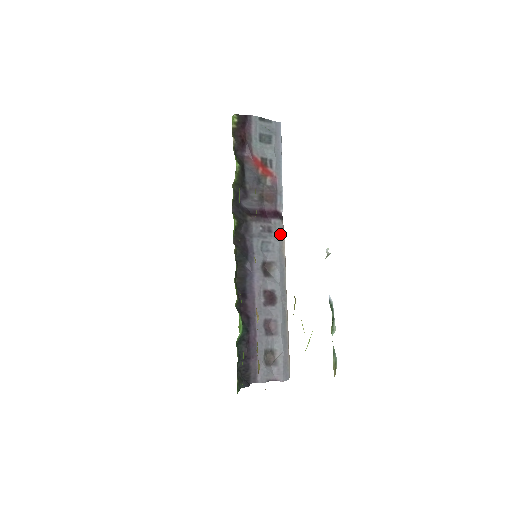
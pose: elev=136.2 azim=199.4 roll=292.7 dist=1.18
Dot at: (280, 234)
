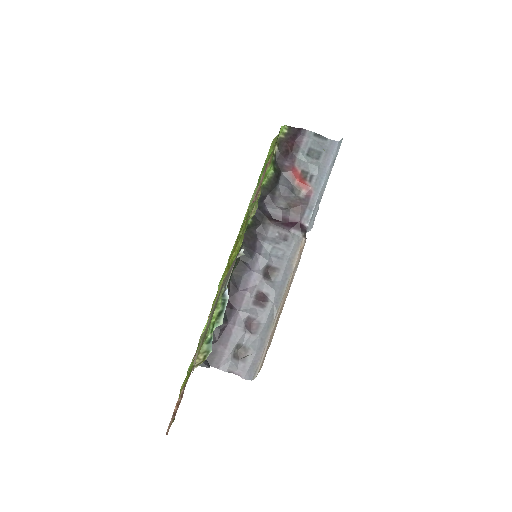
Dot at: (295, 245)
